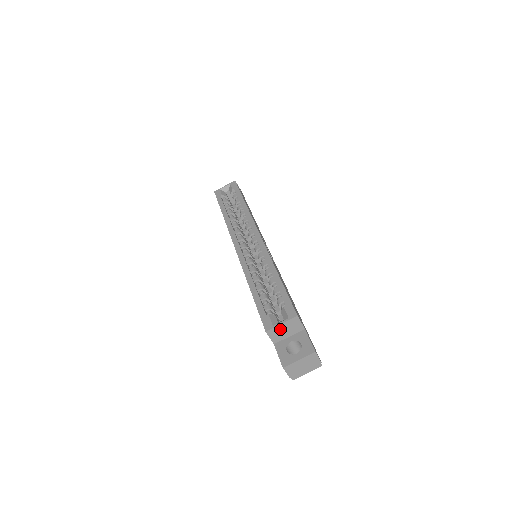
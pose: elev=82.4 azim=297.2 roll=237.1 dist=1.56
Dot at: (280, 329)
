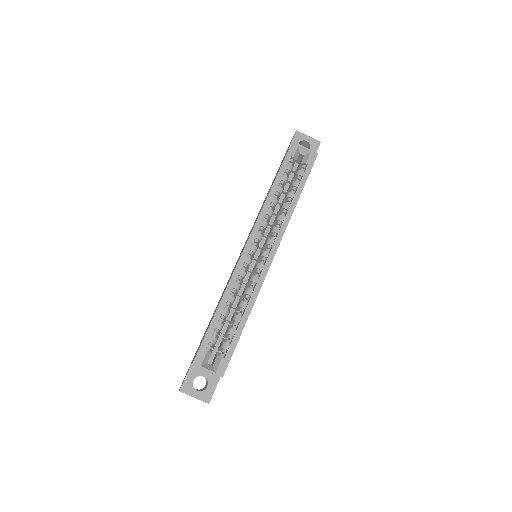
Dot at: (204, 369)
